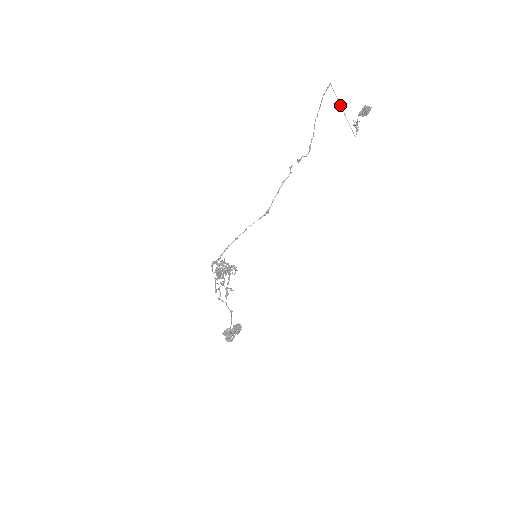
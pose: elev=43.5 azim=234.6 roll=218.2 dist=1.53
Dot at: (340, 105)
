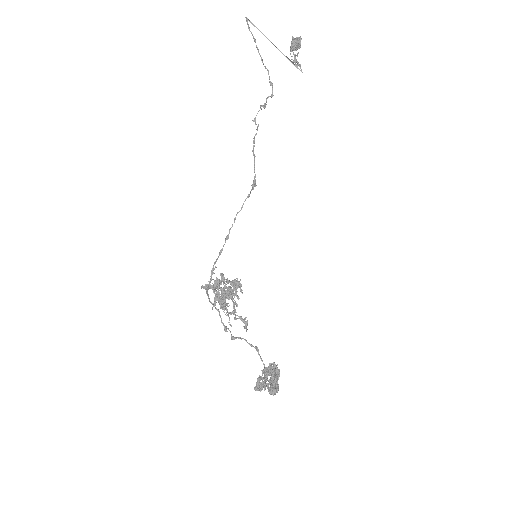
Dot at: occluded
